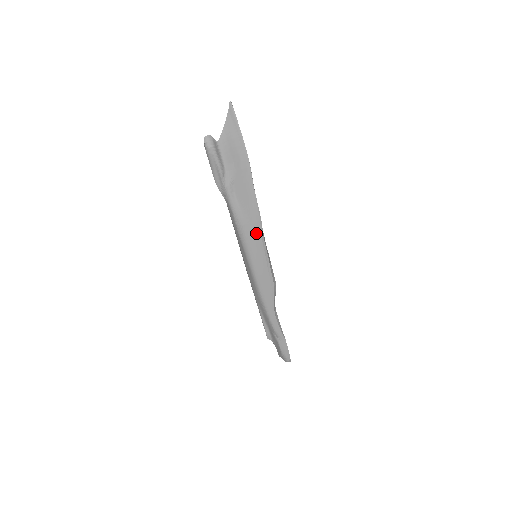
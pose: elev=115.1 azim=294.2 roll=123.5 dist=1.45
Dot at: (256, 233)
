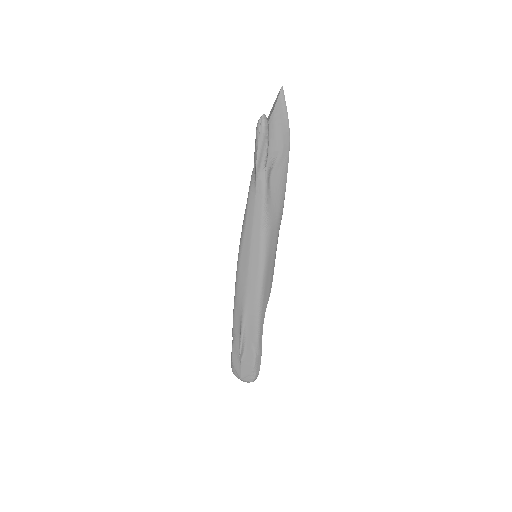
Dot at: (277, 226)
